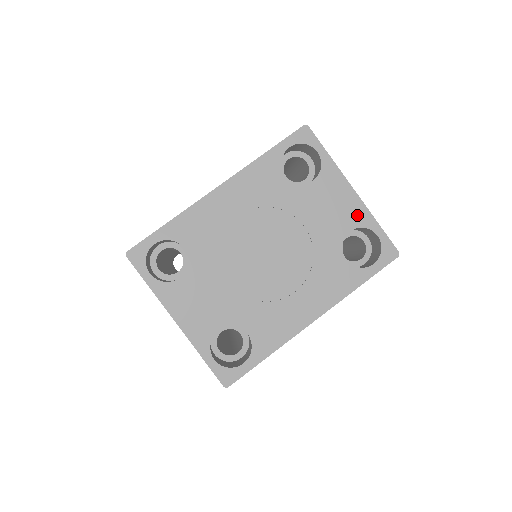
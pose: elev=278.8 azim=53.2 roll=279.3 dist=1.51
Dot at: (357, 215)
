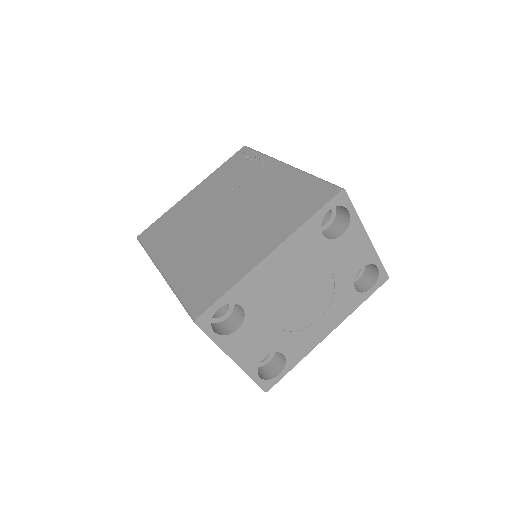
Dot at: (368, 256)
